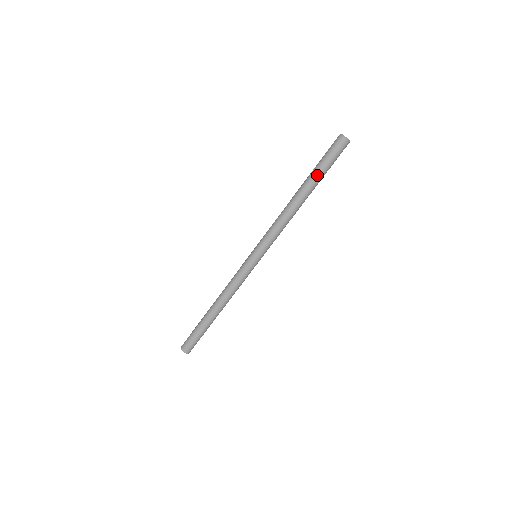
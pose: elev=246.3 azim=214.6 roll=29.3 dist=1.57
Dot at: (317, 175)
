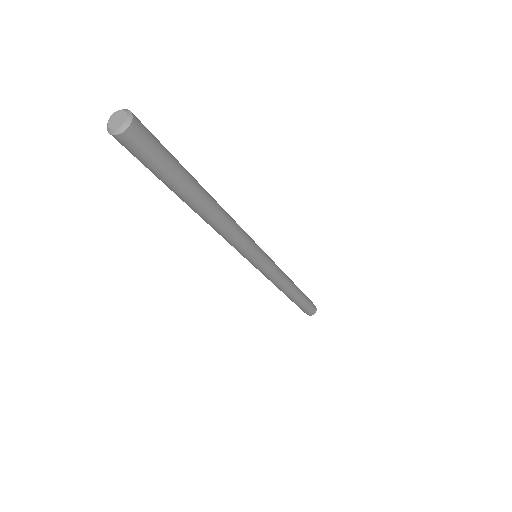
Dot at: (175, 188)
